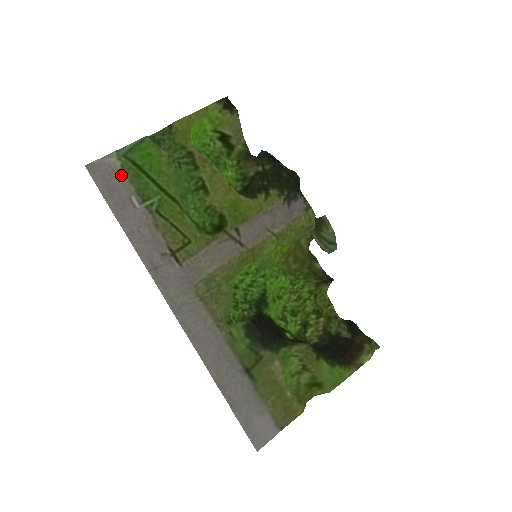
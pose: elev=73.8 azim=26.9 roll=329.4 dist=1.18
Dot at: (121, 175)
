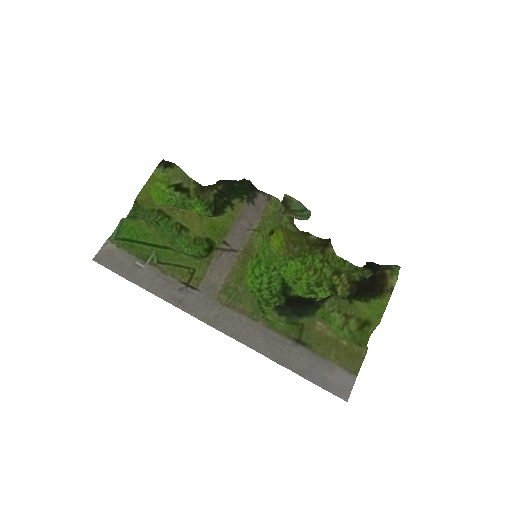
Dot at: (120, 252)
